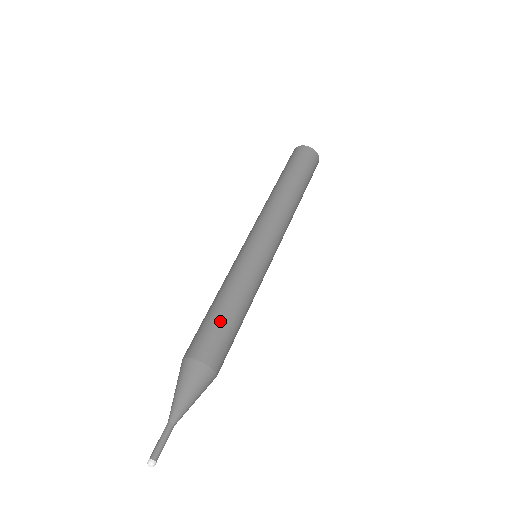
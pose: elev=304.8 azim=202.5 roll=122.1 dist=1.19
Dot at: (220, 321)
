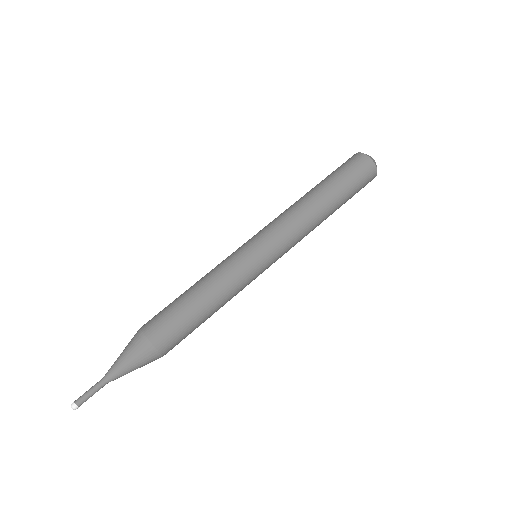
Dot at: (179, 303)
